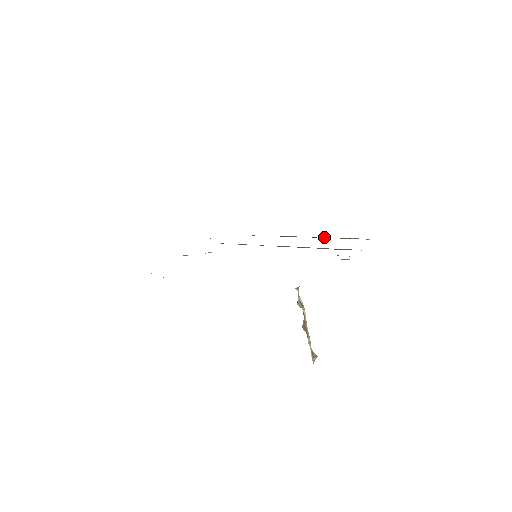
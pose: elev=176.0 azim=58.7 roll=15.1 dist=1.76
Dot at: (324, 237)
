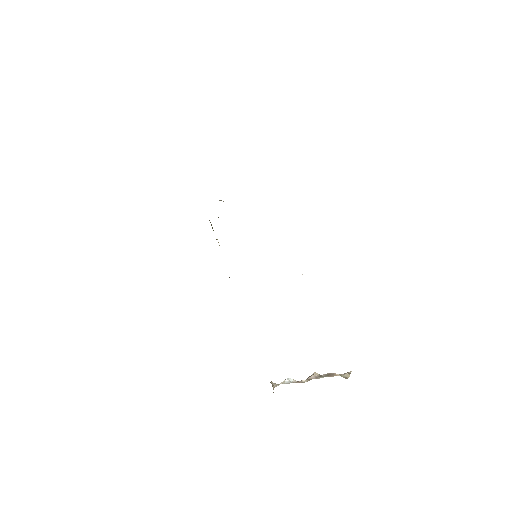
Dot at: occluded
